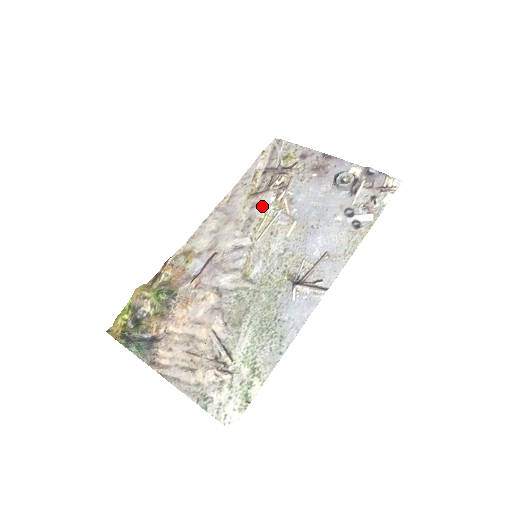
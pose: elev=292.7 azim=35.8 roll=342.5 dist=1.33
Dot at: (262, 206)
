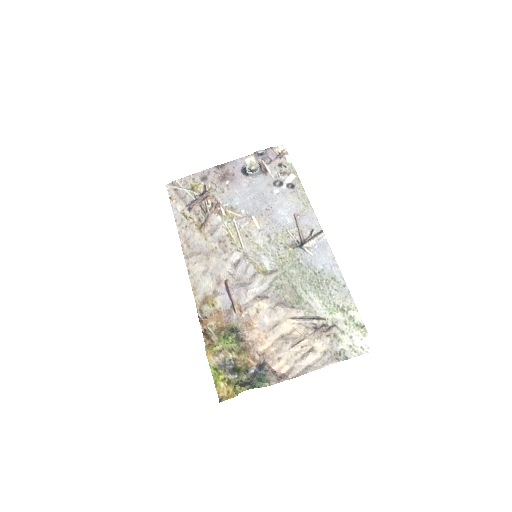
Dot at: (218, 227)
